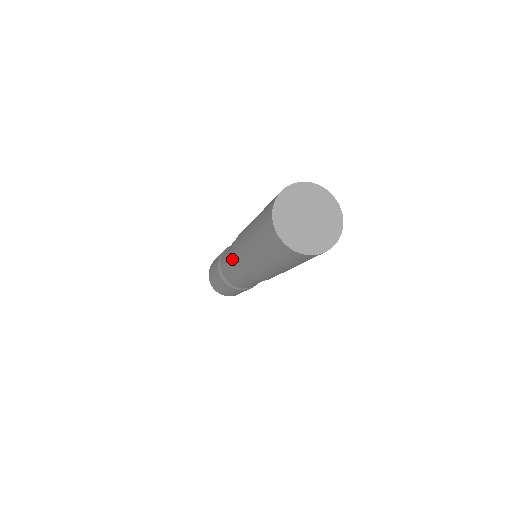
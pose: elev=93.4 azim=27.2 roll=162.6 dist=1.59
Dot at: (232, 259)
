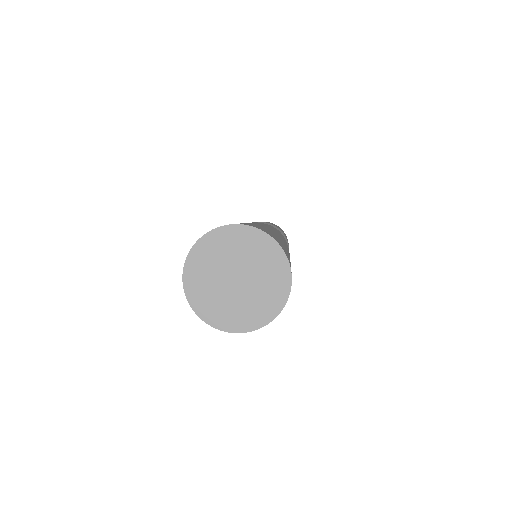
Dot at: occluded
